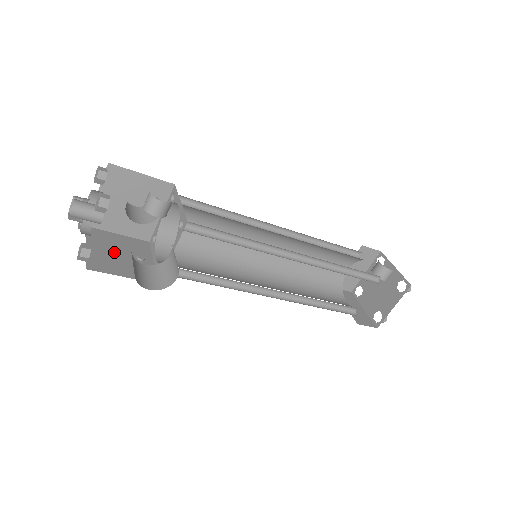
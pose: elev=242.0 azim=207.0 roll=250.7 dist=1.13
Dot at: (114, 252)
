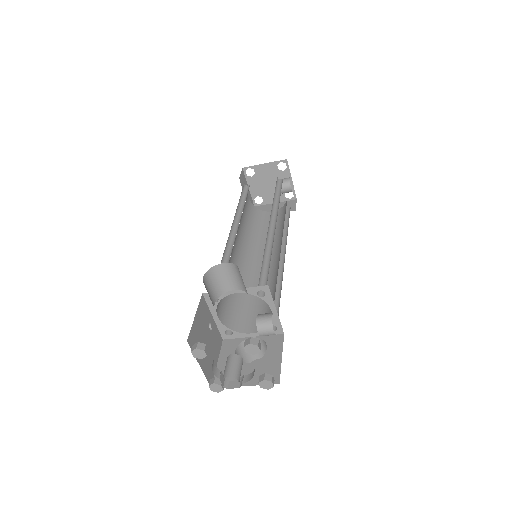
Dot at: occluded
